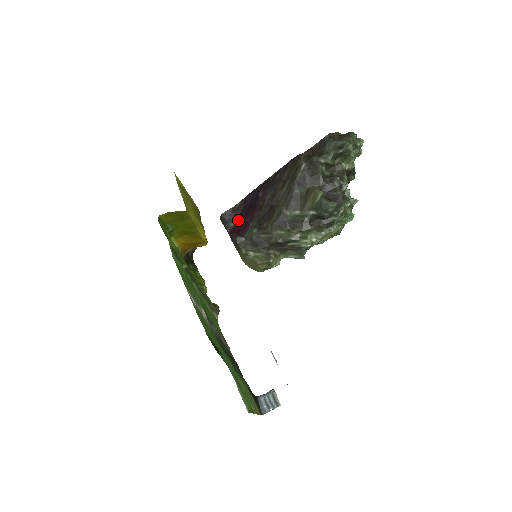
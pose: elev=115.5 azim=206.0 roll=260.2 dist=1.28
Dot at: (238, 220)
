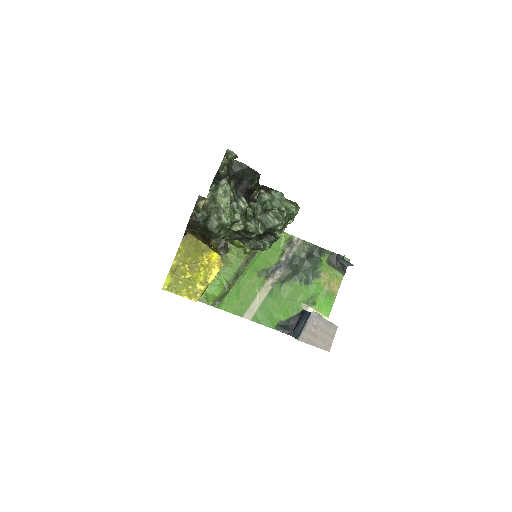
Dot at: occluded
